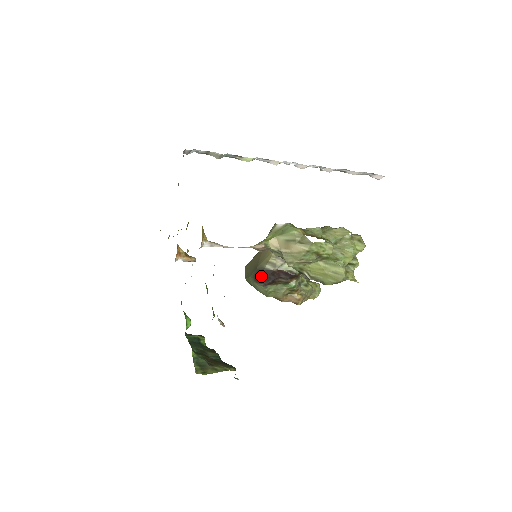
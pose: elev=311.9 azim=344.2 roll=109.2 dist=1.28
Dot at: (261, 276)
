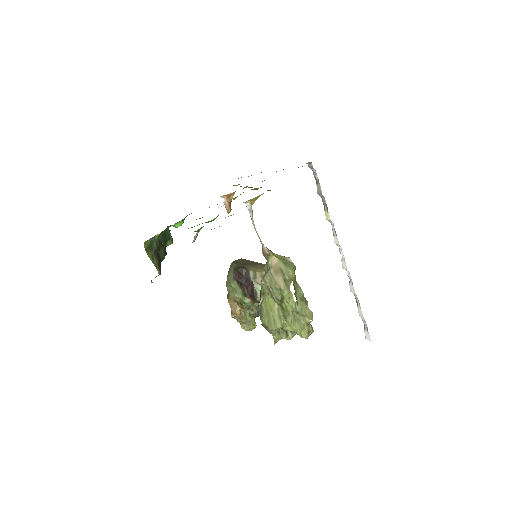
Dot at: (241, 271)
